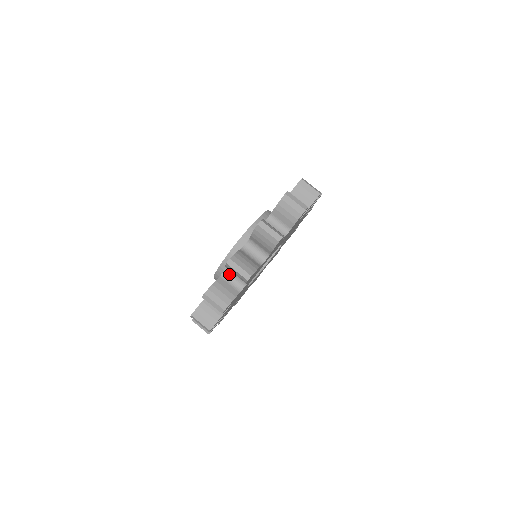
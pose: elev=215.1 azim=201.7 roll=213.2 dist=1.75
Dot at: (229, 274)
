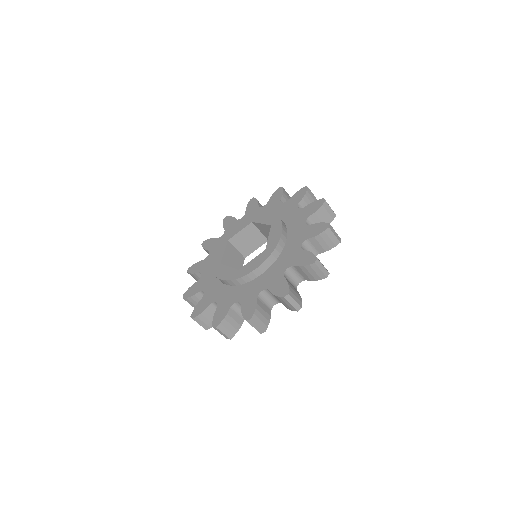
Dot at: (265, 294)
